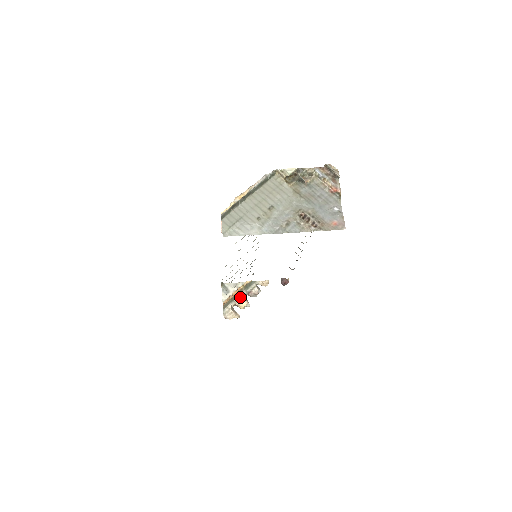
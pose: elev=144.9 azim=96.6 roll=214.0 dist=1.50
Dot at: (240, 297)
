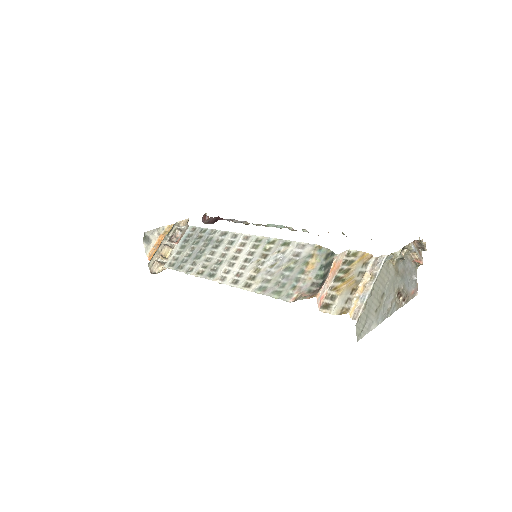
Dot at: (163, 244)
